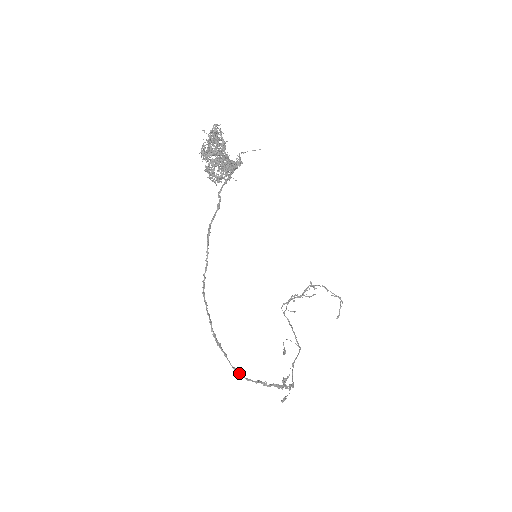
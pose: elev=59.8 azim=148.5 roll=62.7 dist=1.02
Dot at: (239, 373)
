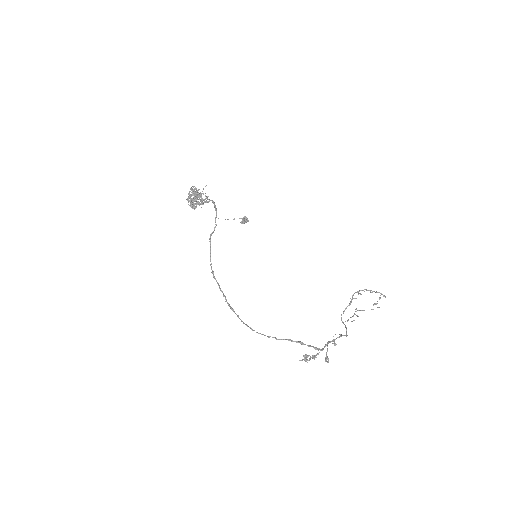
Dot at: (250, 328)
